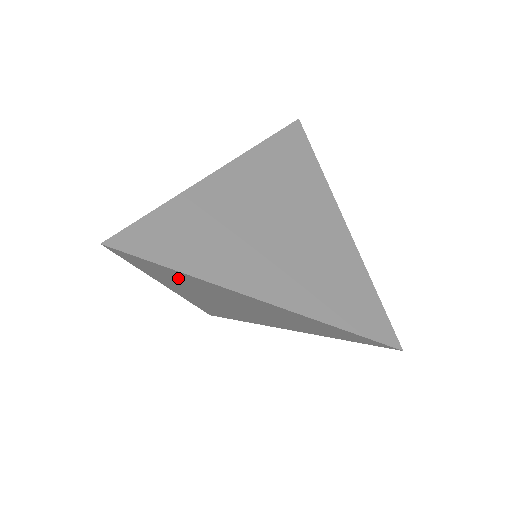
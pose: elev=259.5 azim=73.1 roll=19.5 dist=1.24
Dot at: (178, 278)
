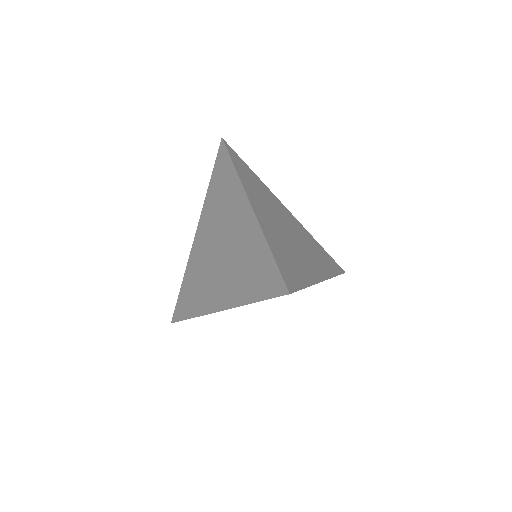
Dot at: (223, 186)
